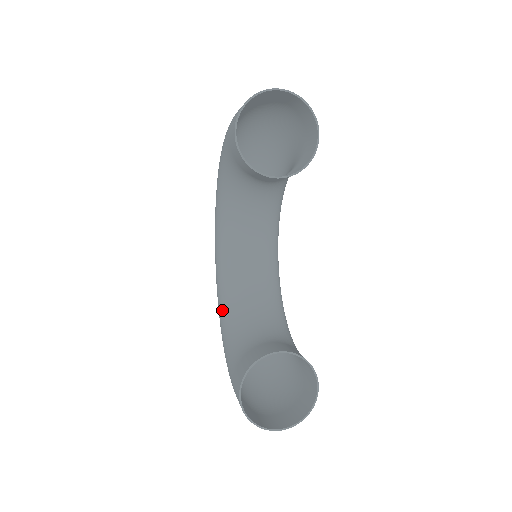
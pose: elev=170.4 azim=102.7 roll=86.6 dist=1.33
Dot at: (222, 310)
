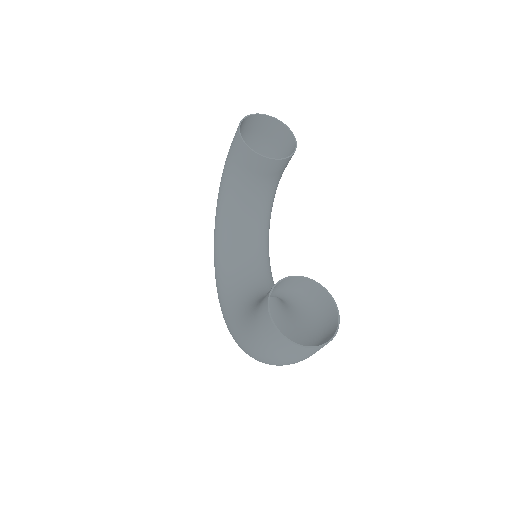
Dot at: (230, 306)
